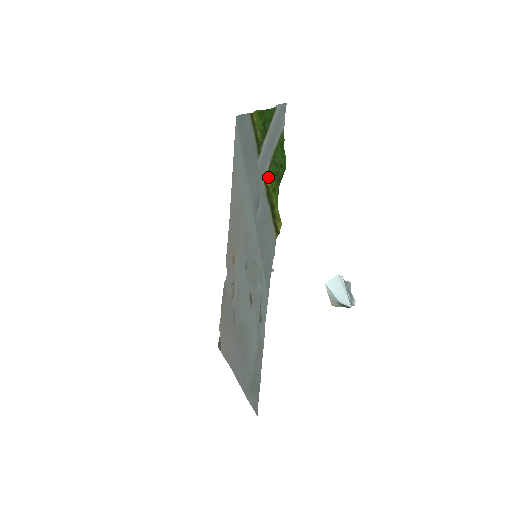
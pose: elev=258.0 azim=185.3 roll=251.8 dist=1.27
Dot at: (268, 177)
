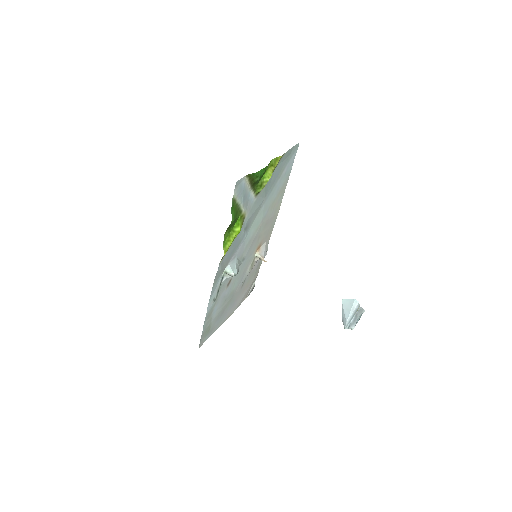
Dot at: (240, 217)
